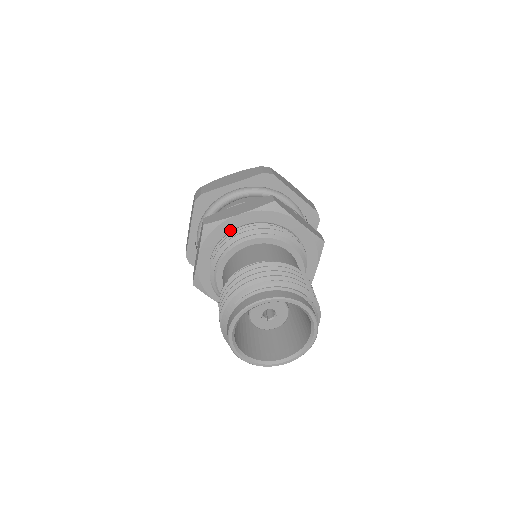
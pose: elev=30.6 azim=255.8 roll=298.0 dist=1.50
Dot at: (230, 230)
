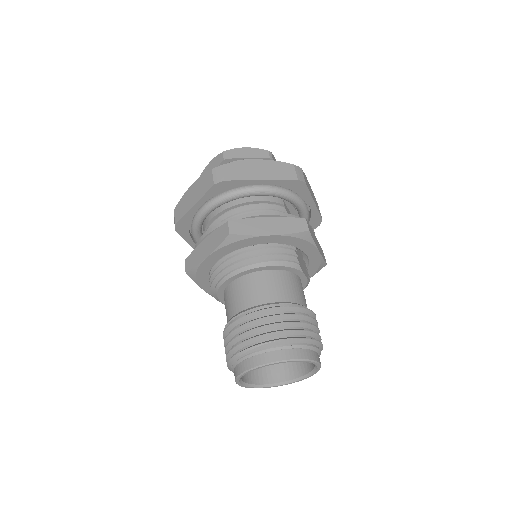
Dot at: (210, 267)
